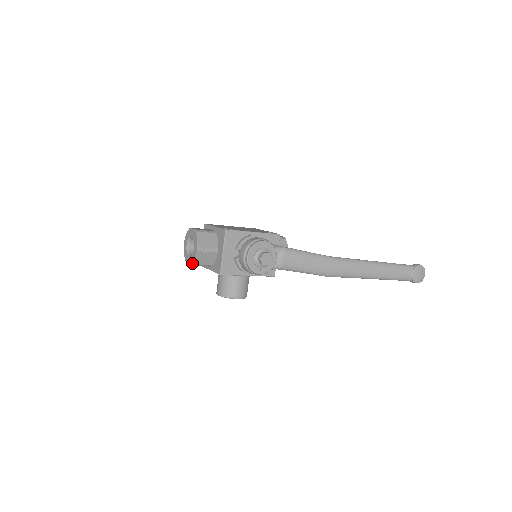
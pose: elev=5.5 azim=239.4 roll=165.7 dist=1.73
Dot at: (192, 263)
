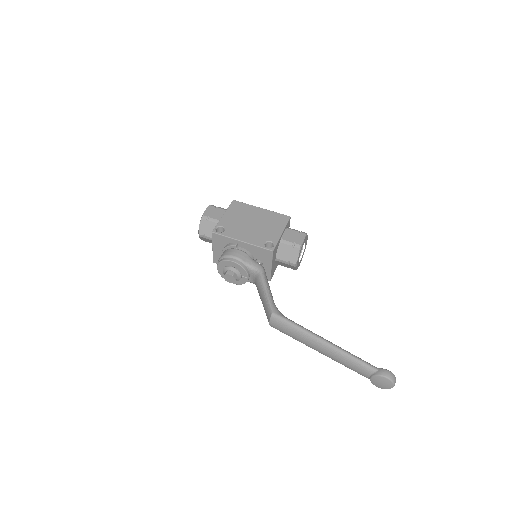
Dot at: occluded
